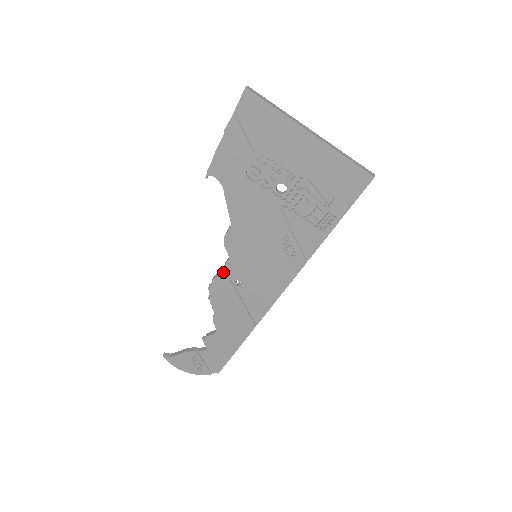
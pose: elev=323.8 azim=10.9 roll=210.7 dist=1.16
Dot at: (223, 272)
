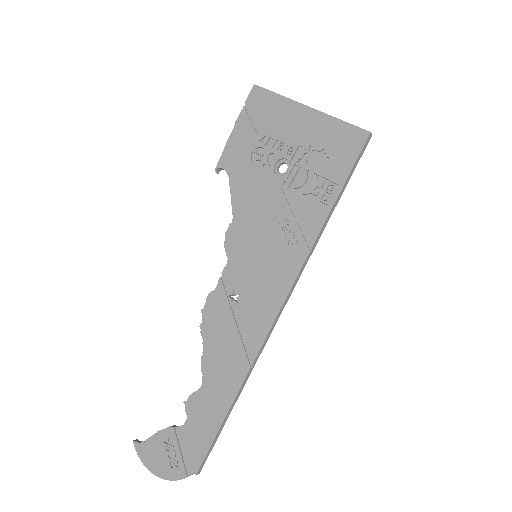
Dot at: (219, 283)
